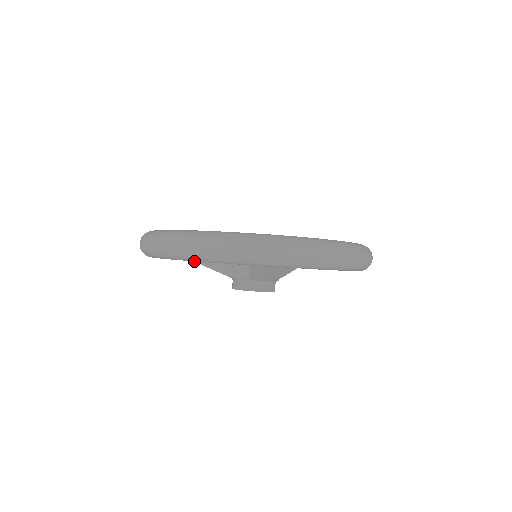
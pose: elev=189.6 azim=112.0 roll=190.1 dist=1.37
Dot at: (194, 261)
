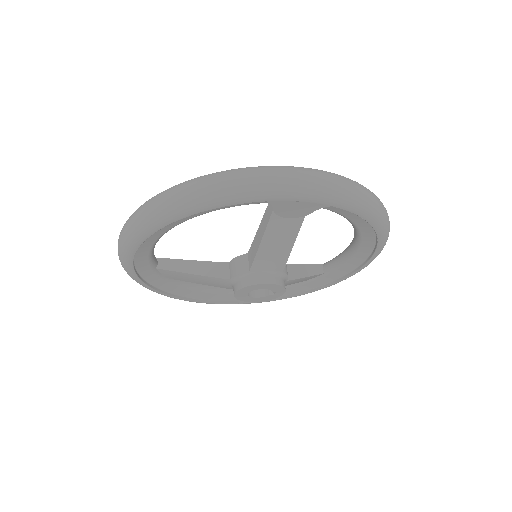
Dot at: (185, 272)
